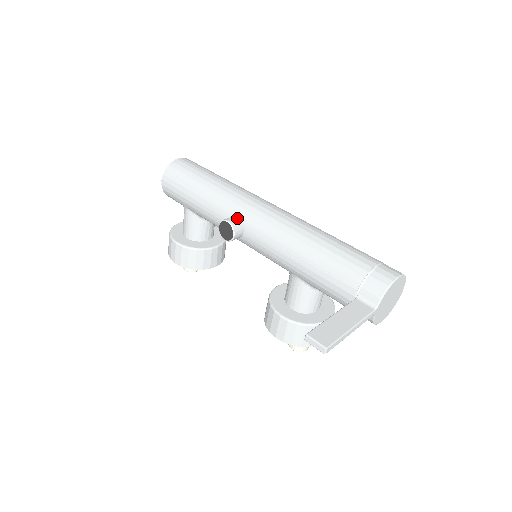
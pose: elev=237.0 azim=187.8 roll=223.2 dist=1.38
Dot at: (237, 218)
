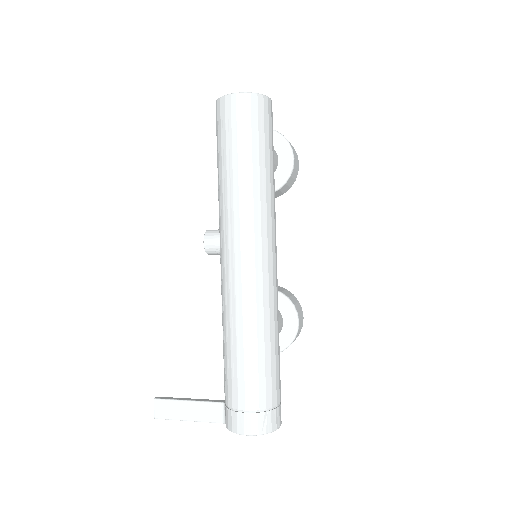
Dot at: (216, 243)
